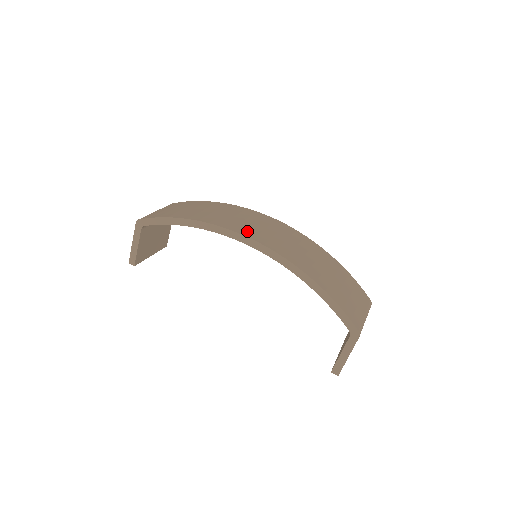
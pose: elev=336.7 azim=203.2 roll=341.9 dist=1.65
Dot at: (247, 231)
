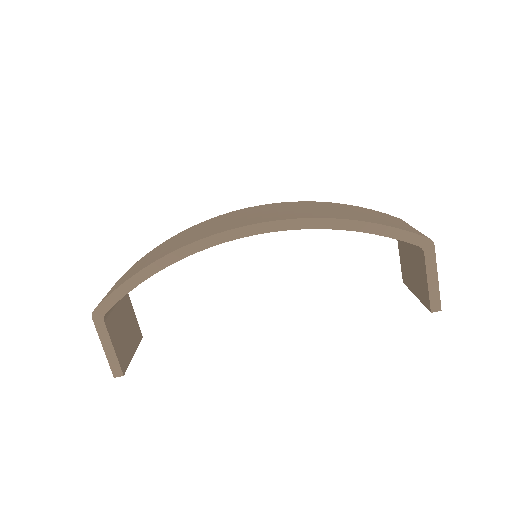
Dot at: (231, 226)
